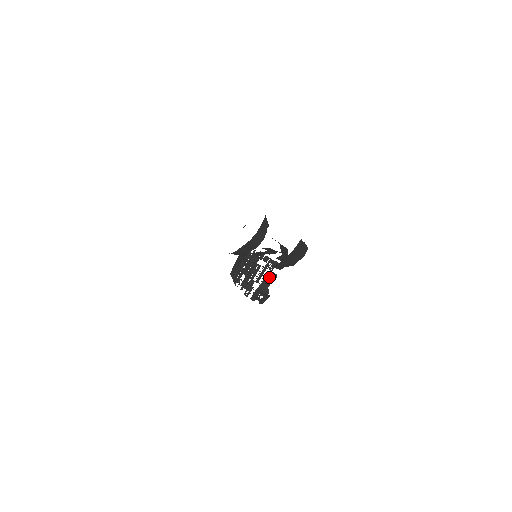
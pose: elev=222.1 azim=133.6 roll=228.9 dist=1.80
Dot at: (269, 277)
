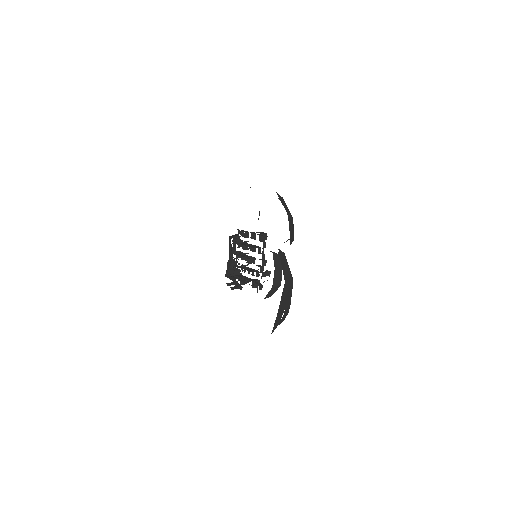
Dot at: occluded
